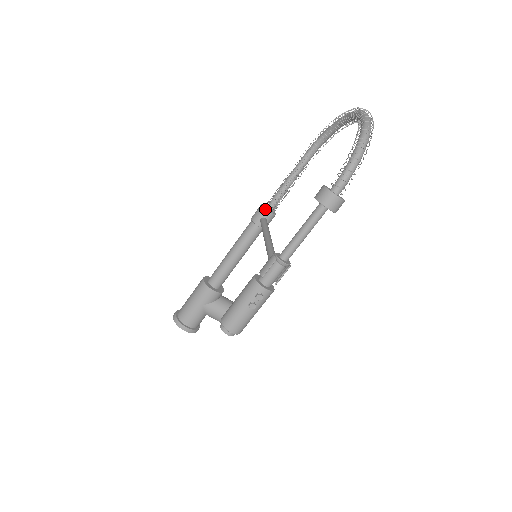
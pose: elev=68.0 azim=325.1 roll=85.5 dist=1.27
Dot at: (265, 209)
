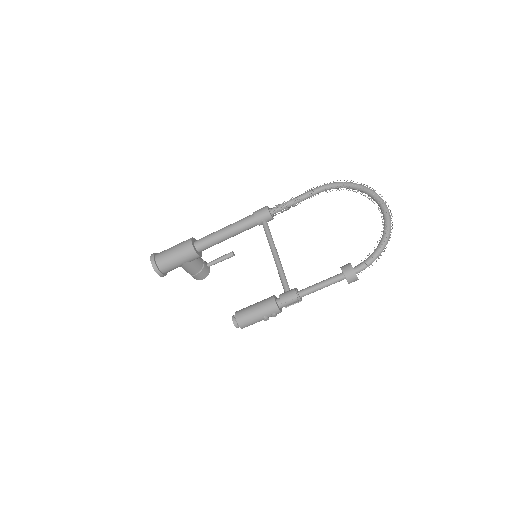
Dot at: (270, 215)
